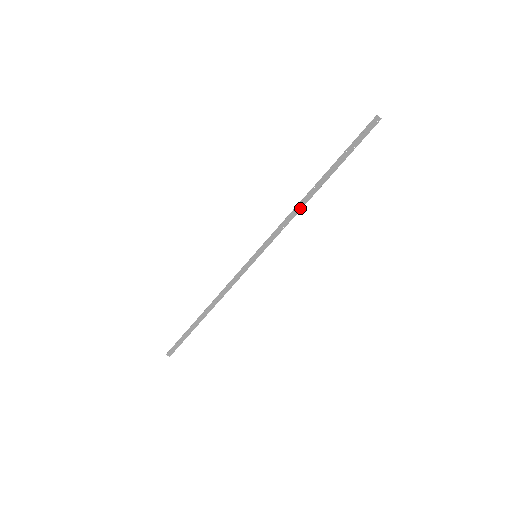
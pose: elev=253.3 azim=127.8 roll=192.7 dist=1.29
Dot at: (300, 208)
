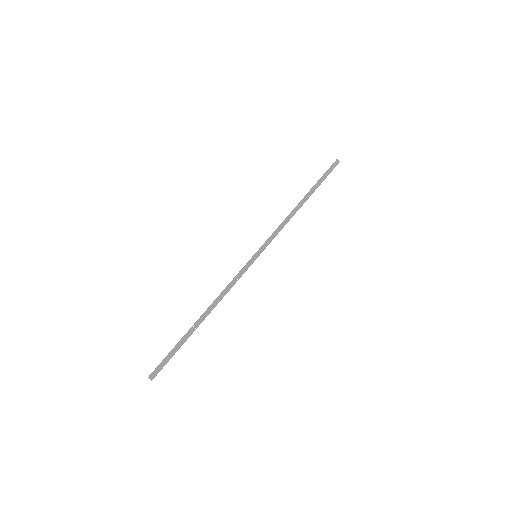
Dot at: (292, 216)
